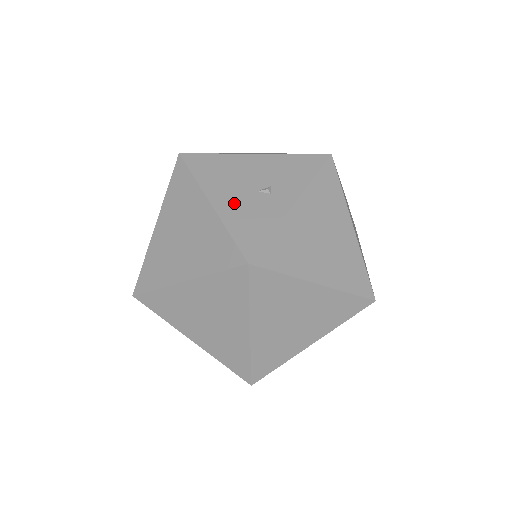
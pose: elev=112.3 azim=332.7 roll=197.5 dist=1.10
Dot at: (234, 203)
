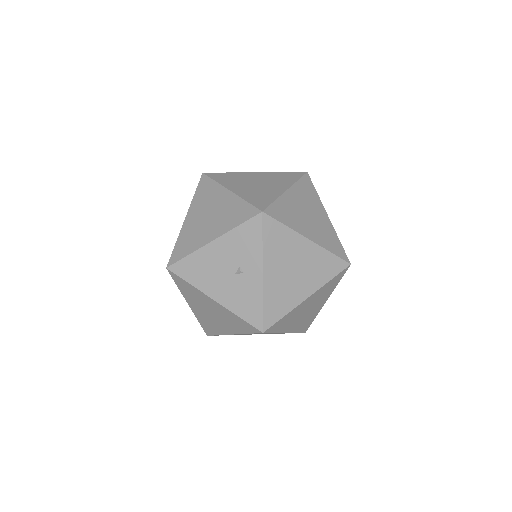
Dot at: (227, 293)
